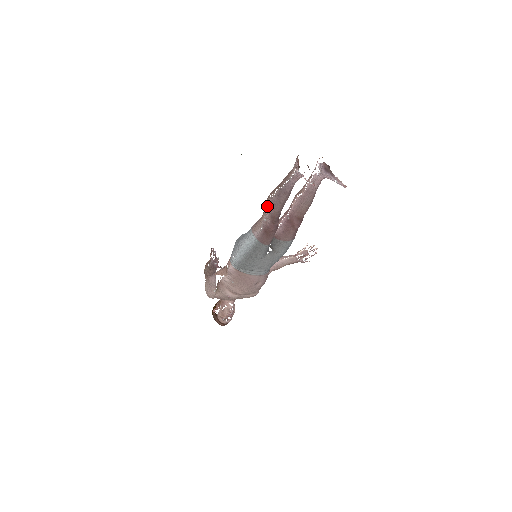
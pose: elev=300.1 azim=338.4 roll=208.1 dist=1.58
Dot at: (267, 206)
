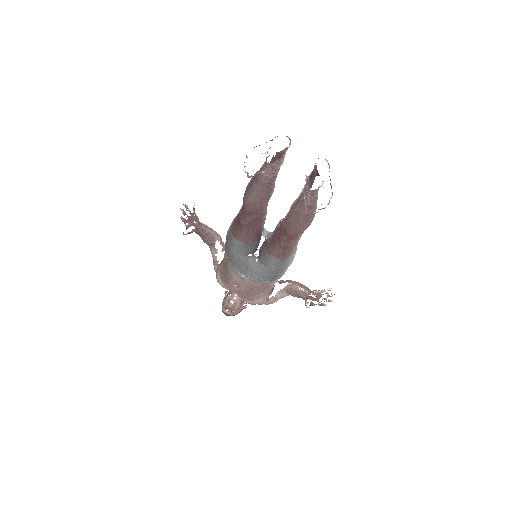
Dot at: occluded
